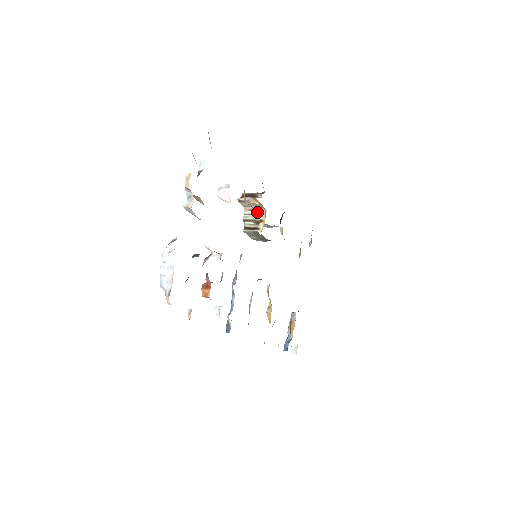
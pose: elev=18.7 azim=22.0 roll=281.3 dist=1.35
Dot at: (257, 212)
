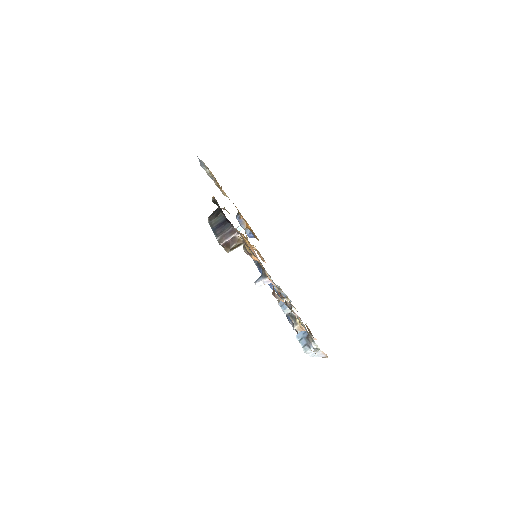
Dot at: occluded
